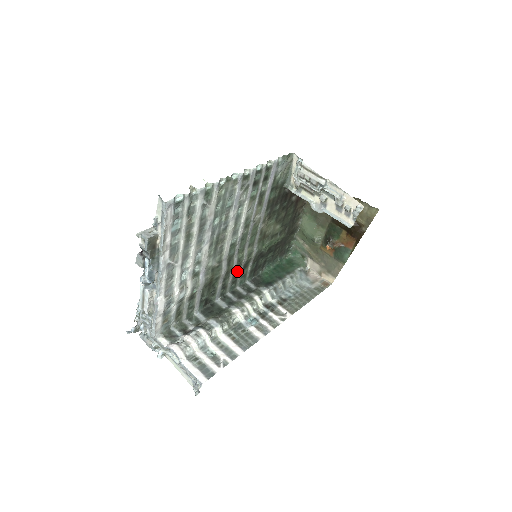
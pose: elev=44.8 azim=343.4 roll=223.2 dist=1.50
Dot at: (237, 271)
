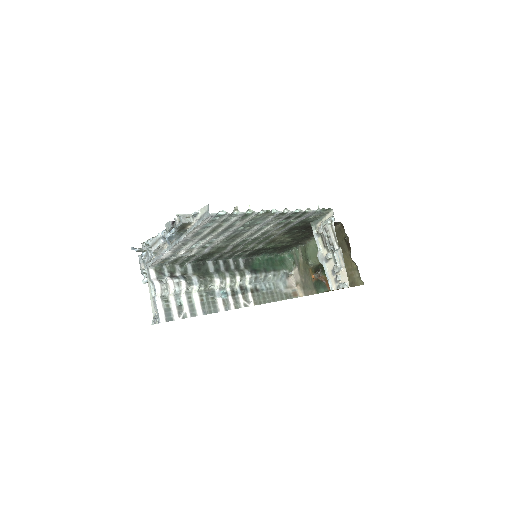
Dot at: (237, 252)
